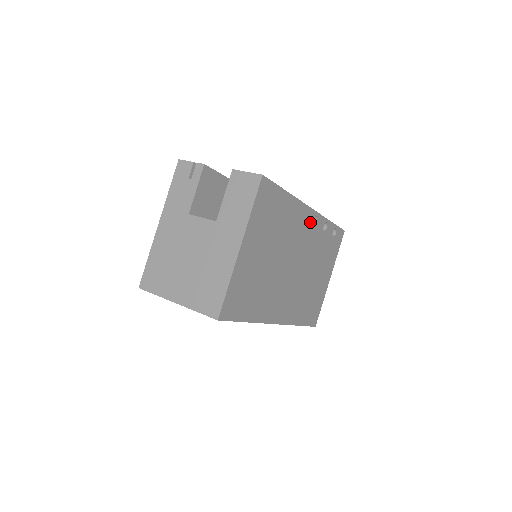
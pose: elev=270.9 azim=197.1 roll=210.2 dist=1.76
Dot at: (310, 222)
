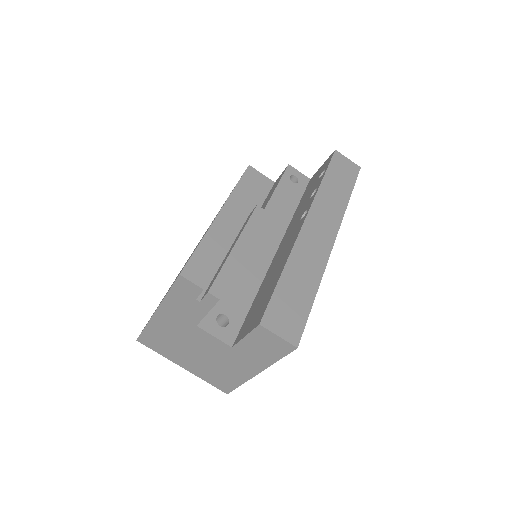
Dot at: occluded
